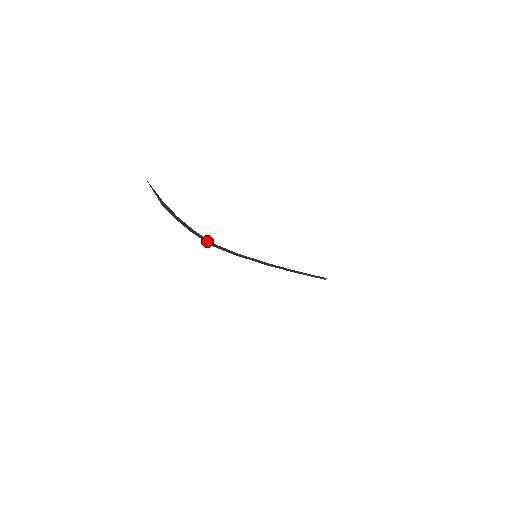
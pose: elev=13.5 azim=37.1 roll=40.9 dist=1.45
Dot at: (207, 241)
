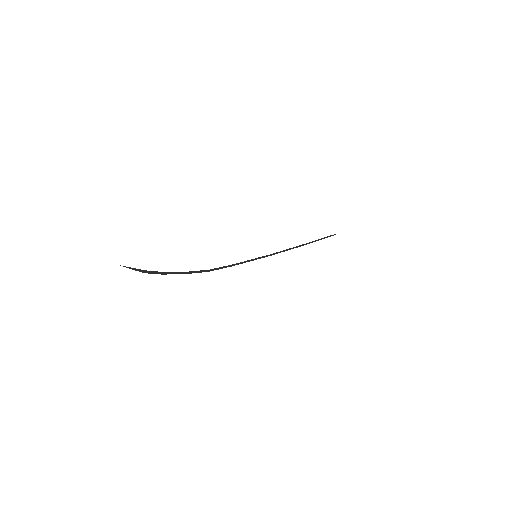
Dot at: (200, 271)
